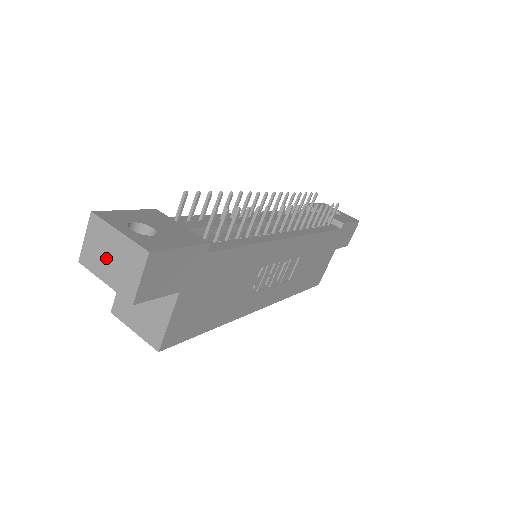
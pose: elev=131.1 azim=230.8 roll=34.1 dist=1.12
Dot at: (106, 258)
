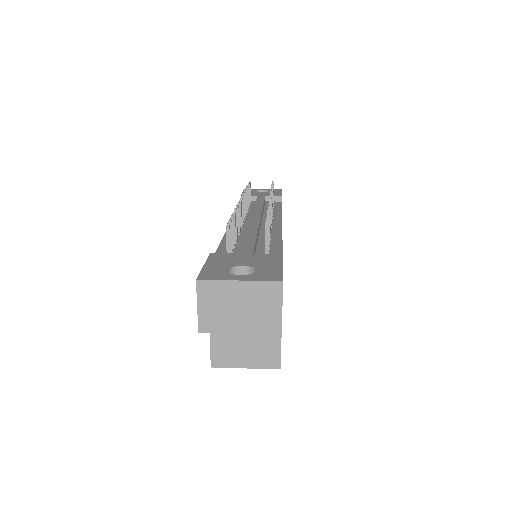
Dot at: (233, 311)
